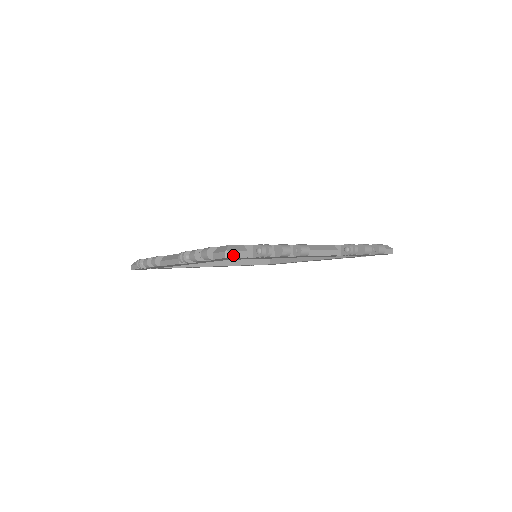
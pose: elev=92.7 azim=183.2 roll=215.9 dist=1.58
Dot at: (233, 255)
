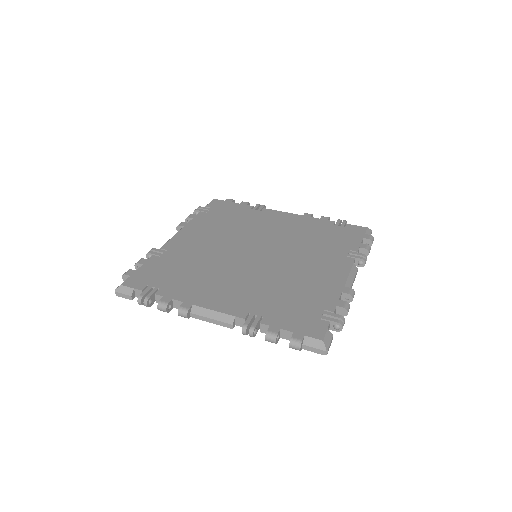
Dot at: occluded
